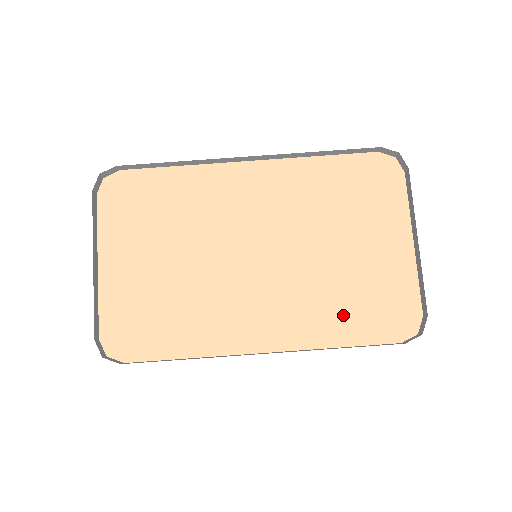
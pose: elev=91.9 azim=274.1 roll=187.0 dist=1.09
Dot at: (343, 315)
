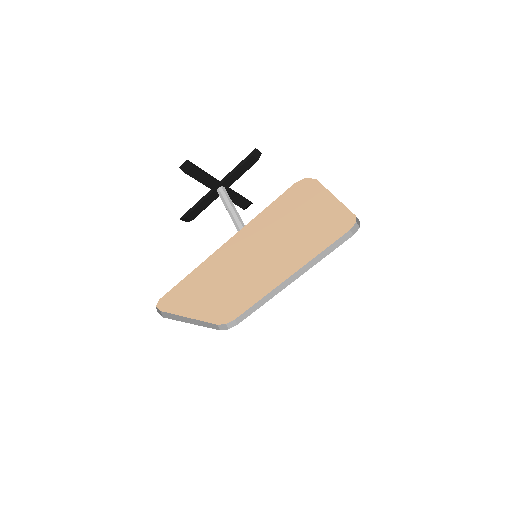
Dot at: (317, 244)
